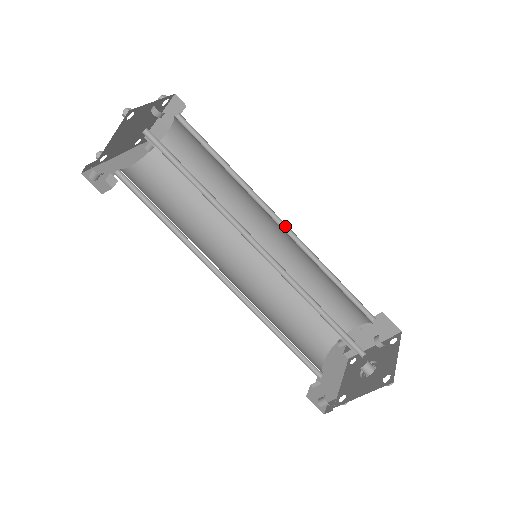
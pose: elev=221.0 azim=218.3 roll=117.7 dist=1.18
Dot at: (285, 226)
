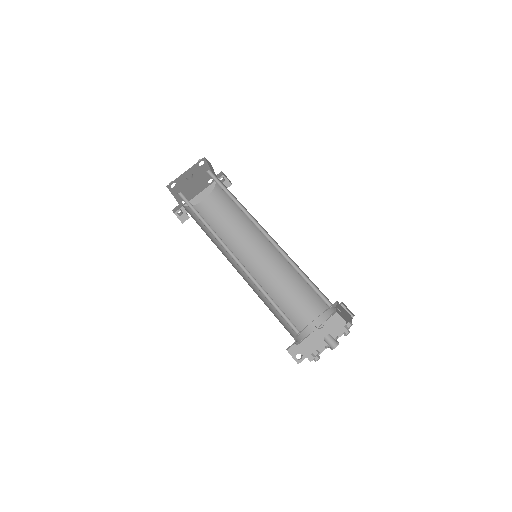
Dot at: (269, 236)
